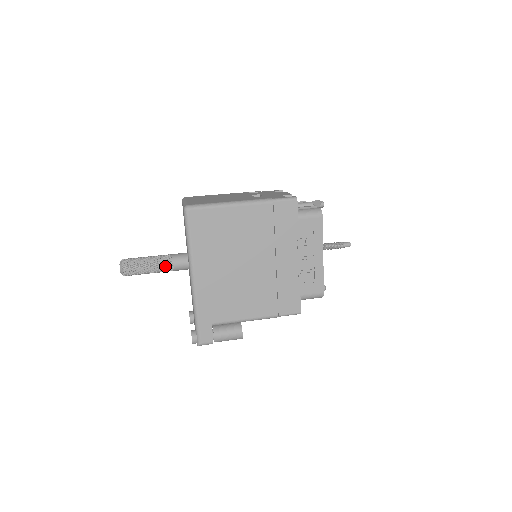
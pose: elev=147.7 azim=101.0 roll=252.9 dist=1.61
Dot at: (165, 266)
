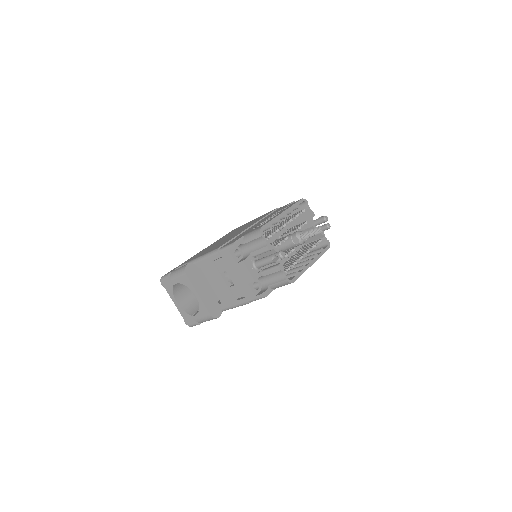
Dot at: occluded
